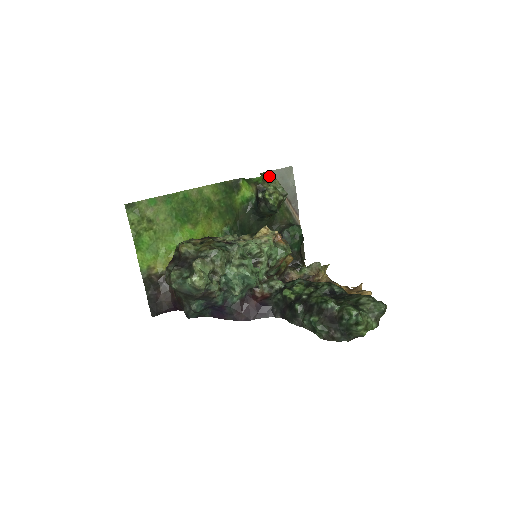
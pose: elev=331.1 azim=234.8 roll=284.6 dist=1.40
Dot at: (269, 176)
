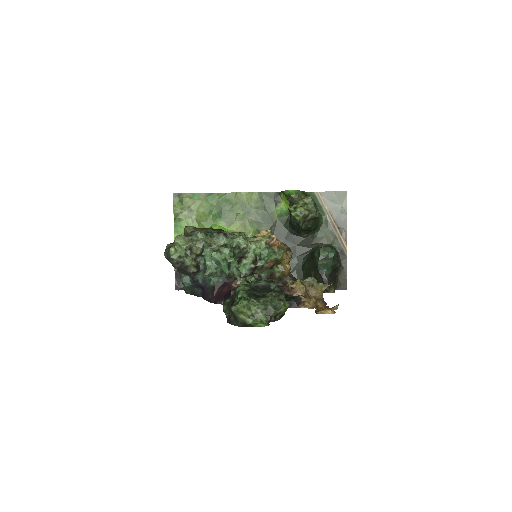
Dot at: (317, 196)
